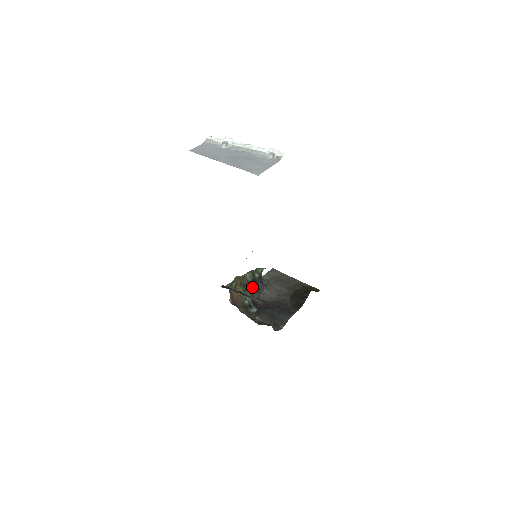
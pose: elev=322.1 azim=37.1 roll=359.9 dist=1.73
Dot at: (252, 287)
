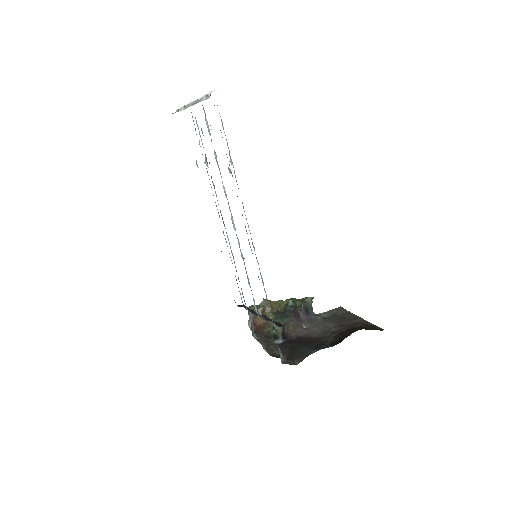
Dot at: (288, 317)
